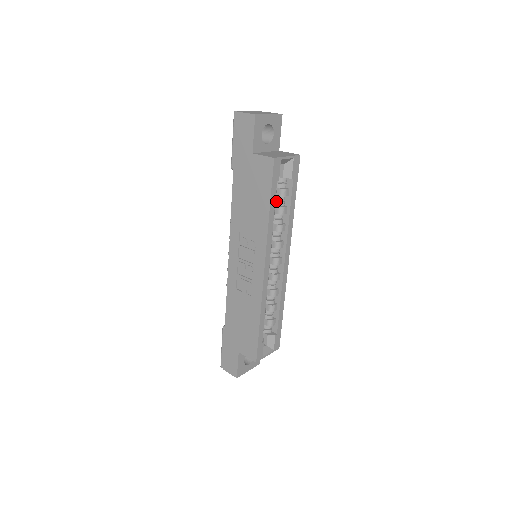
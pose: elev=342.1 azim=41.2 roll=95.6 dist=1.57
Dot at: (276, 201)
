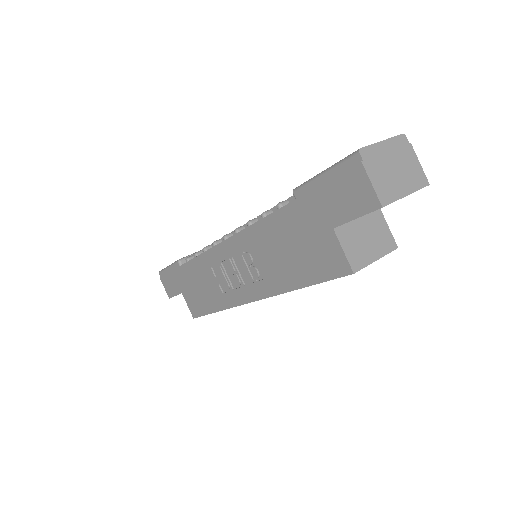
Dot at: occluded
